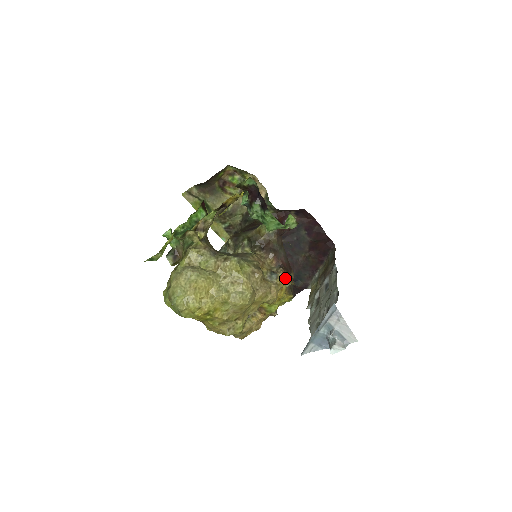
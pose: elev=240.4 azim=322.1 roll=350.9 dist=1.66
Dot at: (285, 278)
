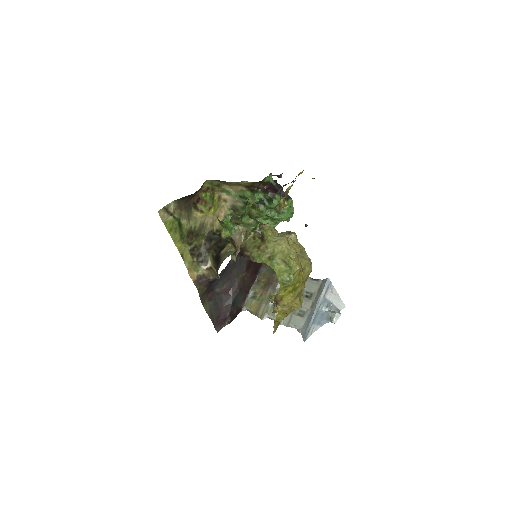
Dot at: occluded
